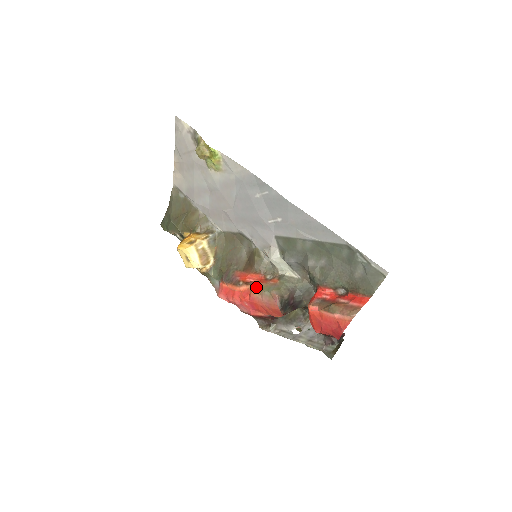
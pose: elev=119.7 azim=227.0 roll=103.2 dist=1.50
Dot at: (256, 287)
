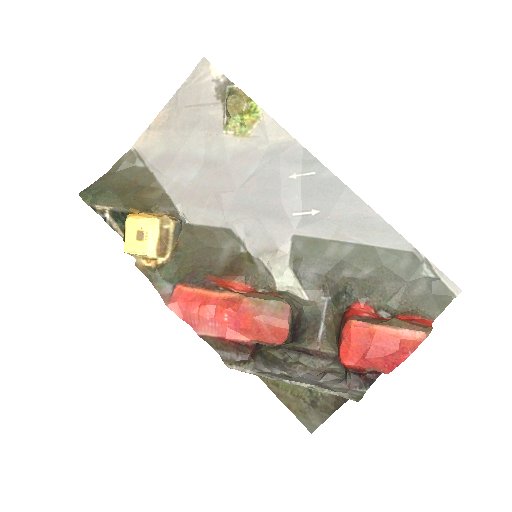
Dot at: (251, 295)
